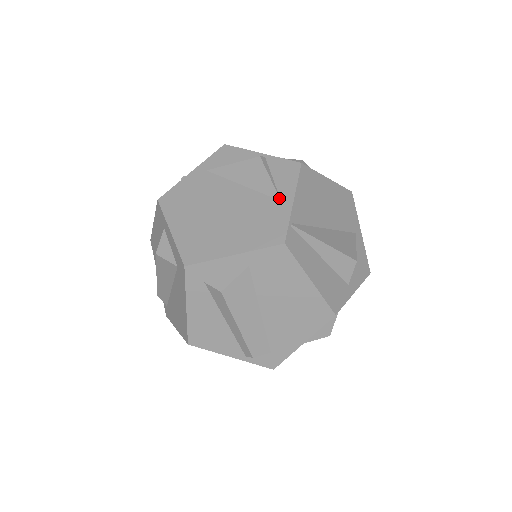
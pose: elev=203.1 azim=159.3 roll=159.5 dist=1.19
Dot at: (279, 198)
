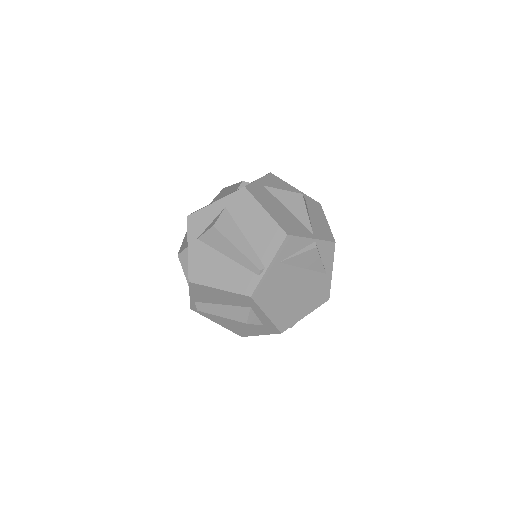
Dot at: (326, 272)
